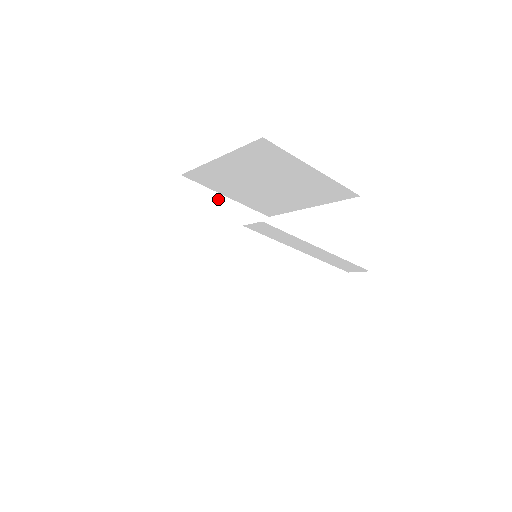
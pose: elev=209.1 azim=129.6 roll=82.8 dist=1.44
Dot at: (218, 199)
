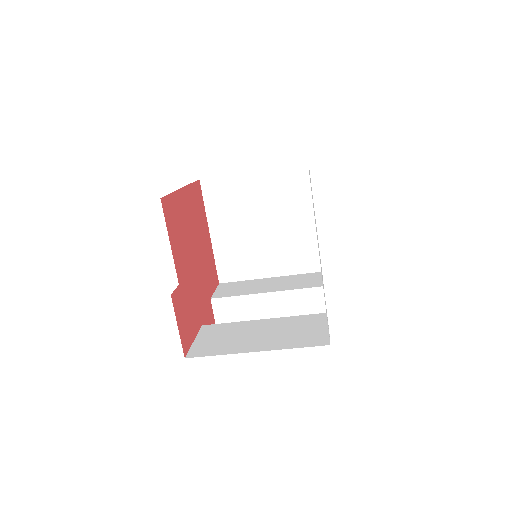
Dot at: (244, 179)
